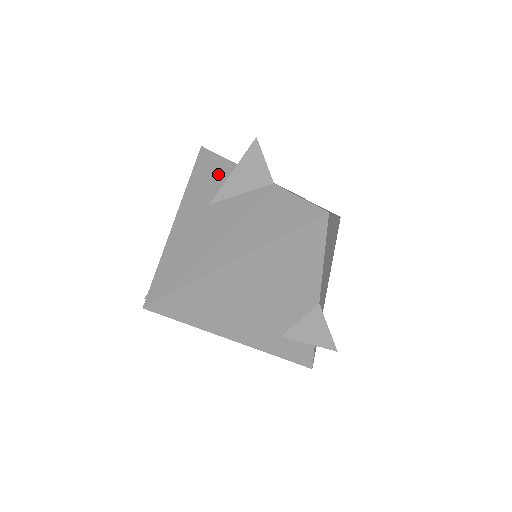
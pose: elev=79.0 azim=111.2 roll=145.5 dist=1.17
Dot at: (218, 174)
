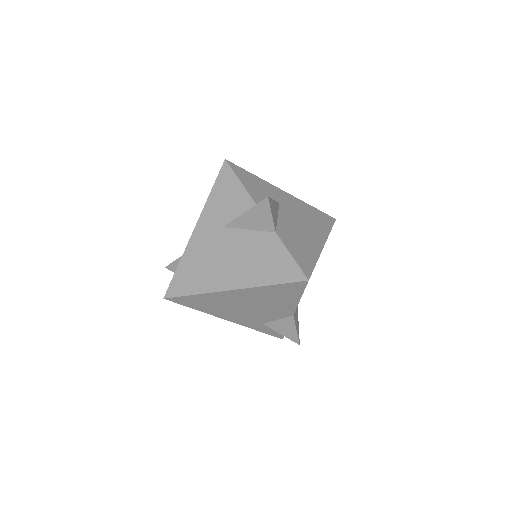
Dot at: (234, 199)
